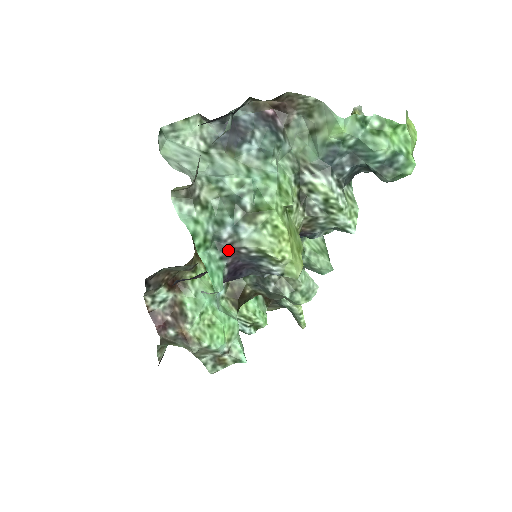
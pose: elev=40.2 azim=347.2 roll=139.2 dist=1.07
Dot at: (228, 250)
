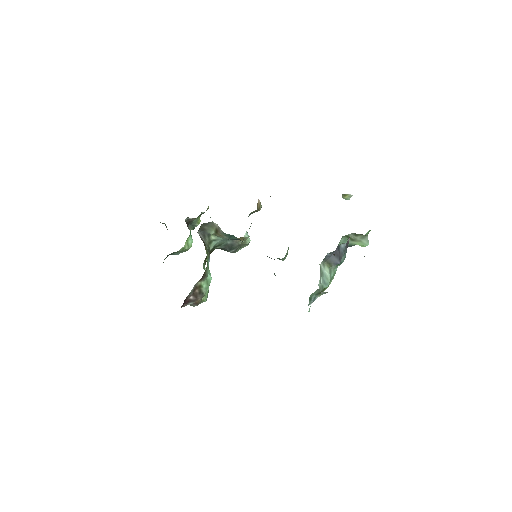
Dot at: occluded
